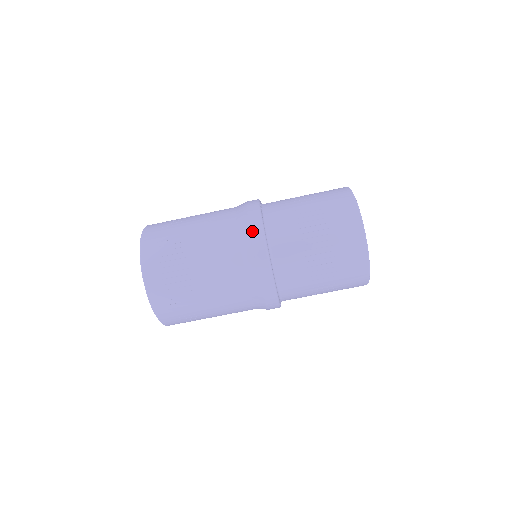
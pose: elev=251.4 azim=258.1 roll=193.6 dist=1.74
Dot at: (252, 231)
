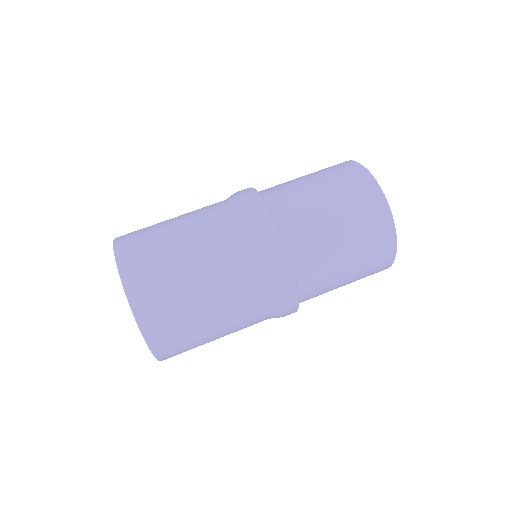
Dot at: (258, 217)
